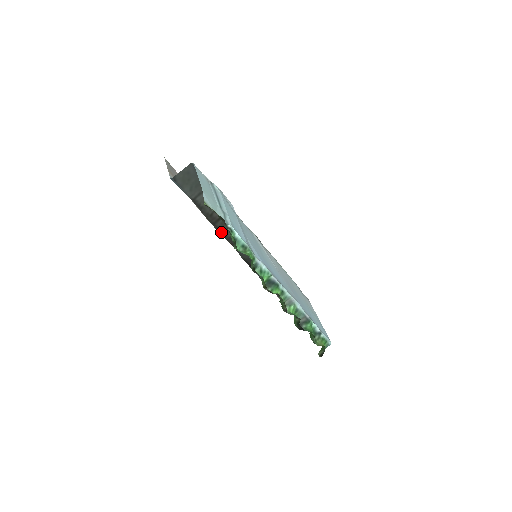
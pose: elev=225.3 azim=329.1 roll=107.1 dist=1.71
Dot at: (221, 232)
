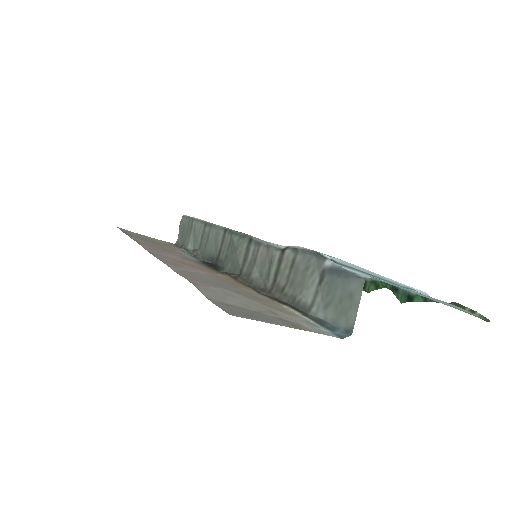
Dot at: (257, 286)
